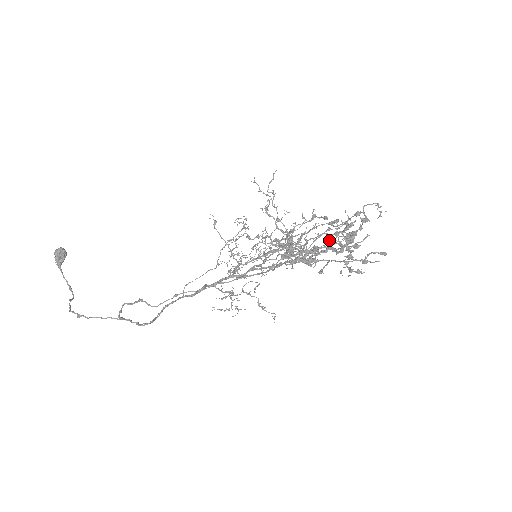
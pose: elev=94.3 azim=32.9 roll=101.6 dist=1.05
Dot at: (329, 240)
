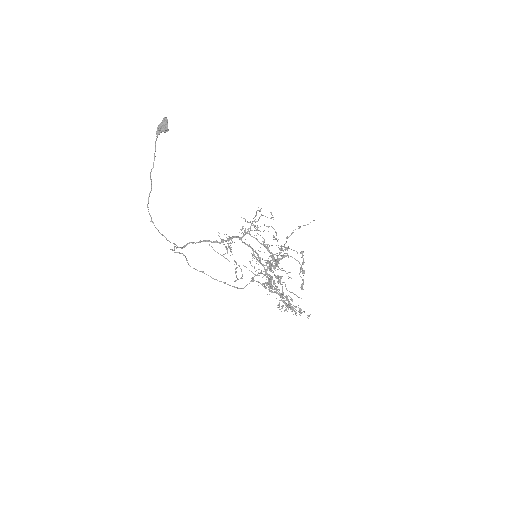
Dot at: occluded
